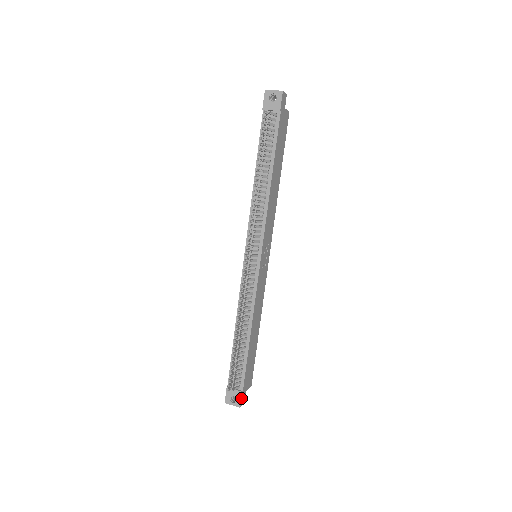
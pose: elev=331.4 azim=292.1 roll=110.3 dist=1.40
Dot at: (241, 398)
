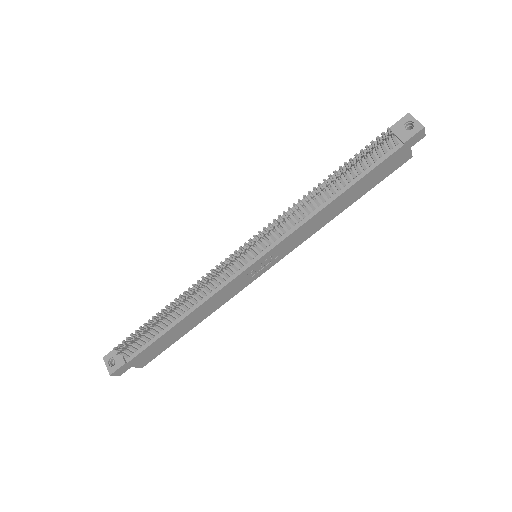
Dot at: (119, 368)
